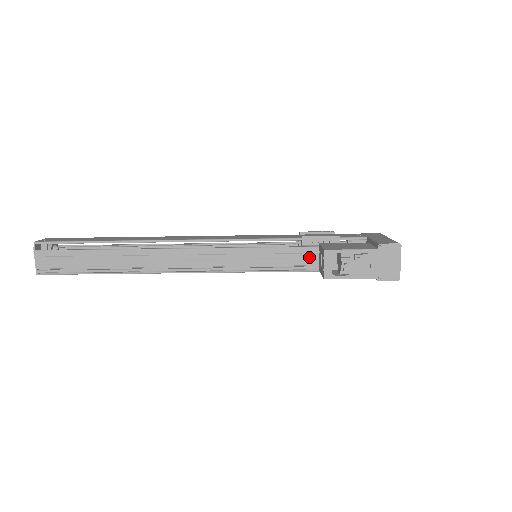
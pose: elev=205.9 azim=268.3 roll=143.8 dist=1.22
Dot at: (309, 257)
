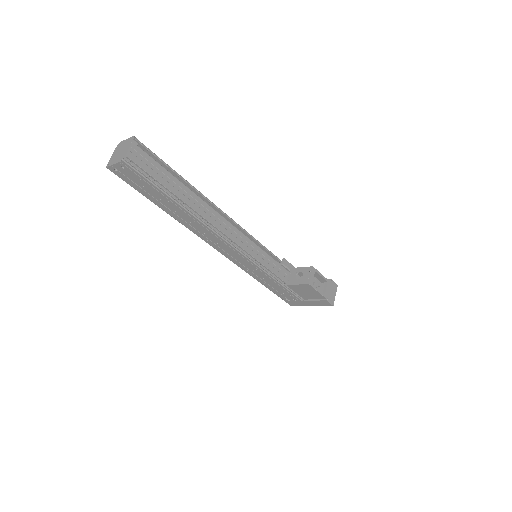
Dot at: (282, 274)
